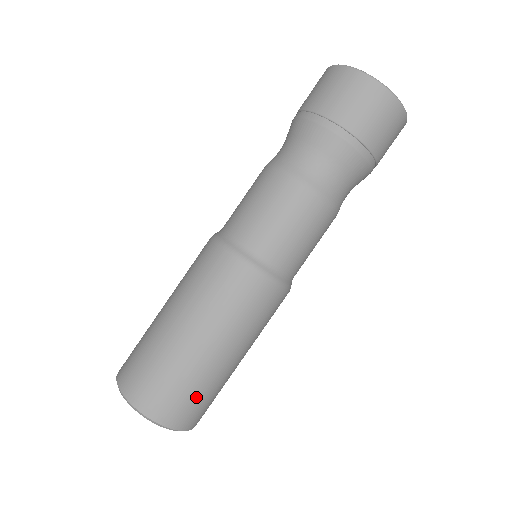
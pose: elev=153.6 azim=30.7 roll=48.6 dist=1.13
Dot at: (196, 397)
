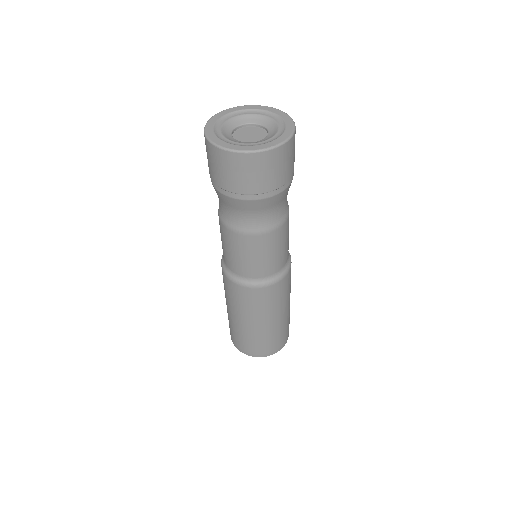
Dot at: (289, 321)
